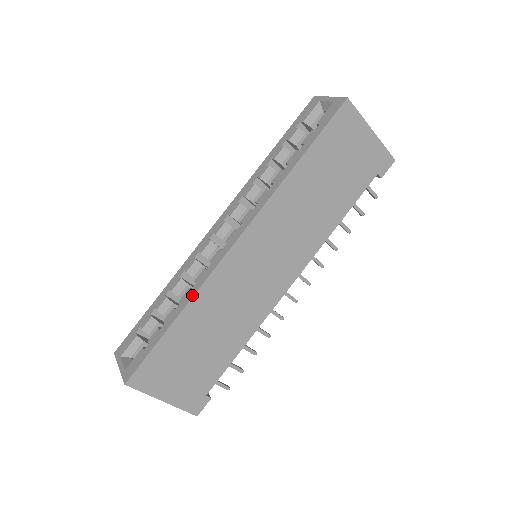
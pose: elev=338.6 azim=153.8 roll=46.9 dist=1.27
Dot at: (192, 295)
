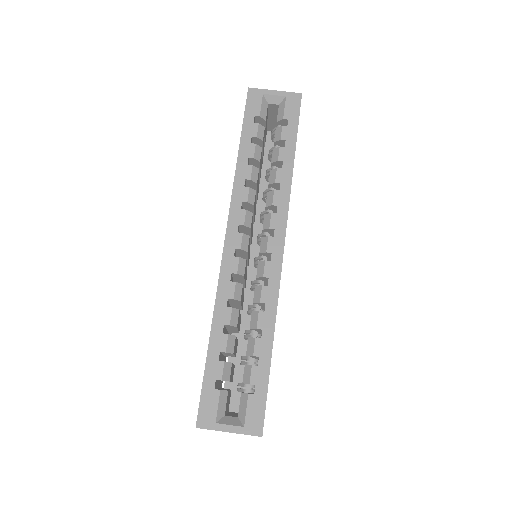
Dot at: (274, 315)
